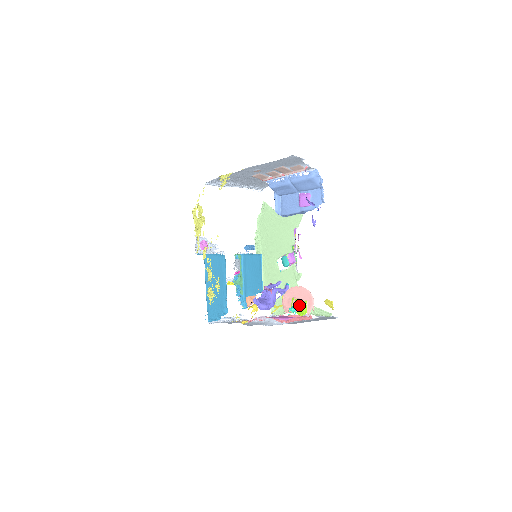
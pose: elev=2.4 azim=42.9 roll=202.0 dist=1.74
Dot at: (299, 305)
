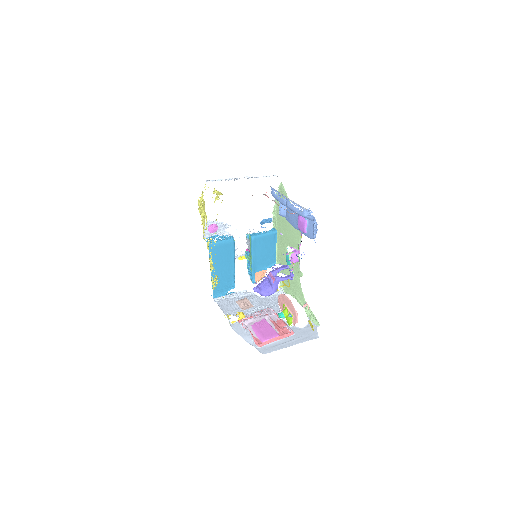
Dot at: (287, 314)
